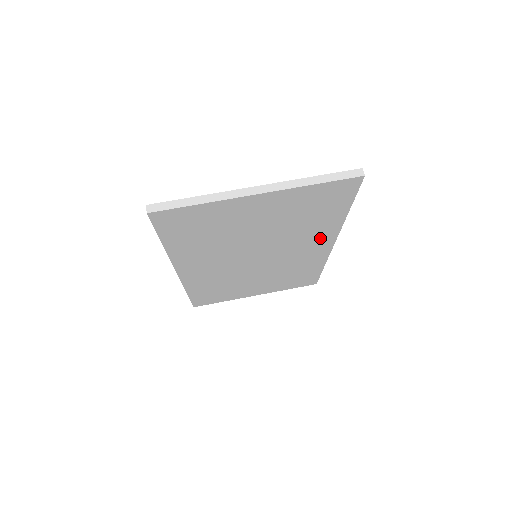
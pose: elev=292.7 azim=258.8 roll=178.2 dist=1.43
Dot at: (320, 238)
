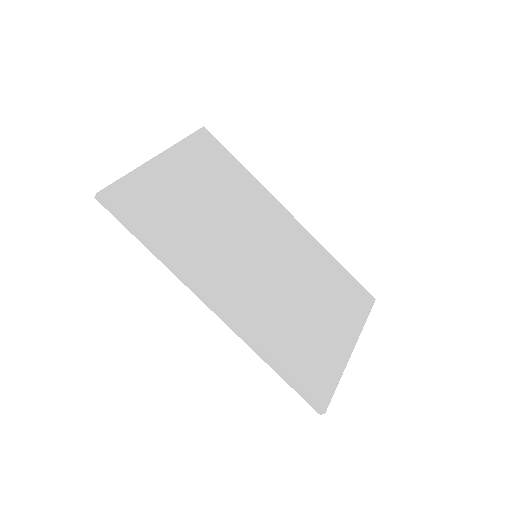
Dot at: (268, 207)
